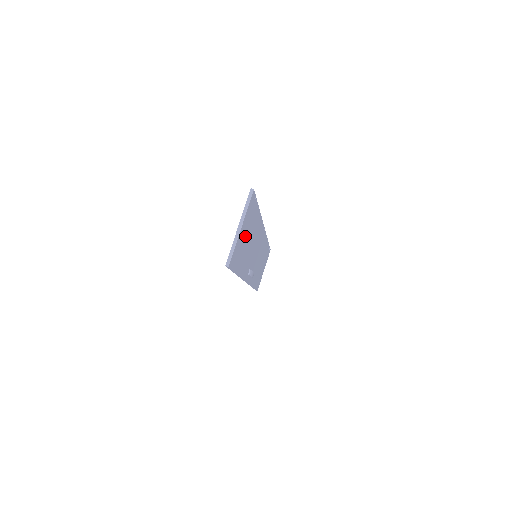
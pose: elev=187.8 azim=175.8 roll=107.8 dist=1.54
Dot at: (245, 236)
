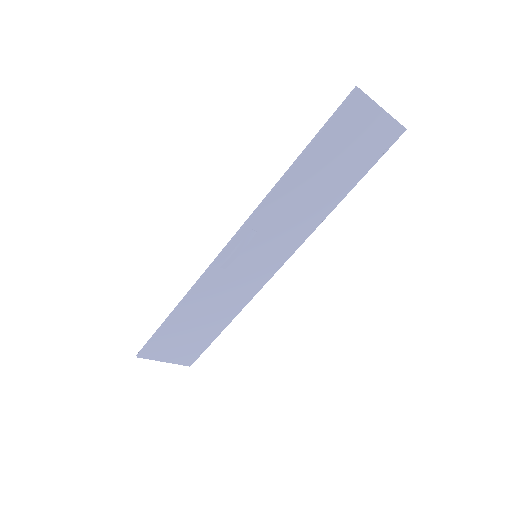
Dot at: (352, 145)
